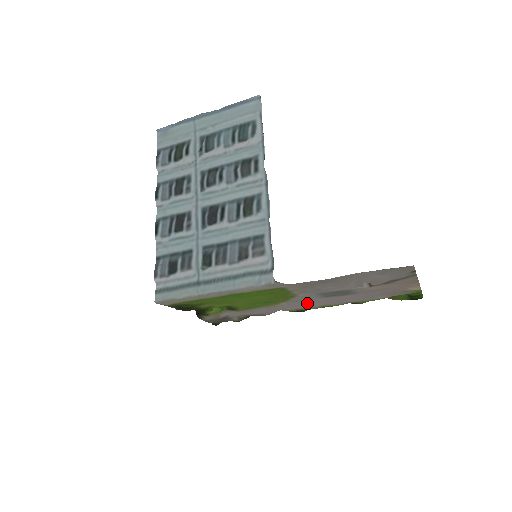
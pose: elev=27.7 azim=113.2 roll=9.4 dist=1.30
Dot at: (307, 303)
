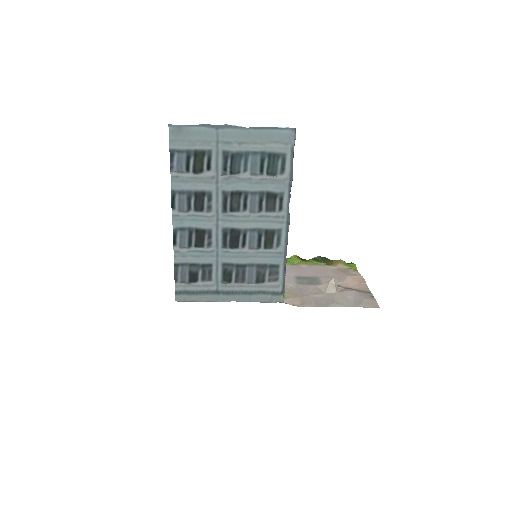
Dot at: occluded
